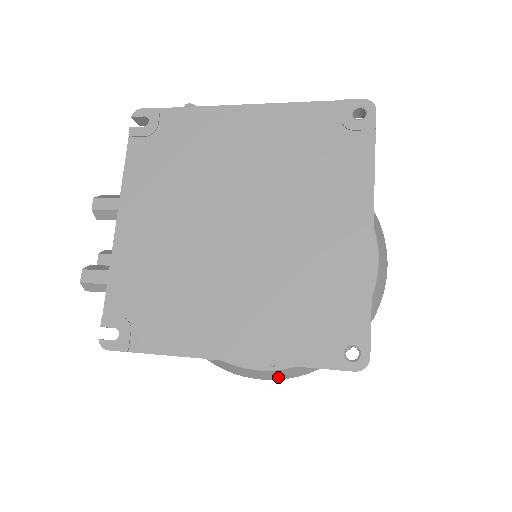
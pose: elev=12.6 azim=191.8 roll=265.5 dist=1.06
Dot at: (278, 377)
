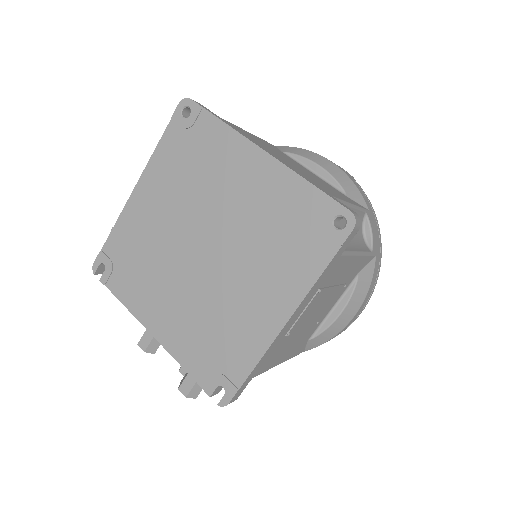
Dot at: (360, 302)
